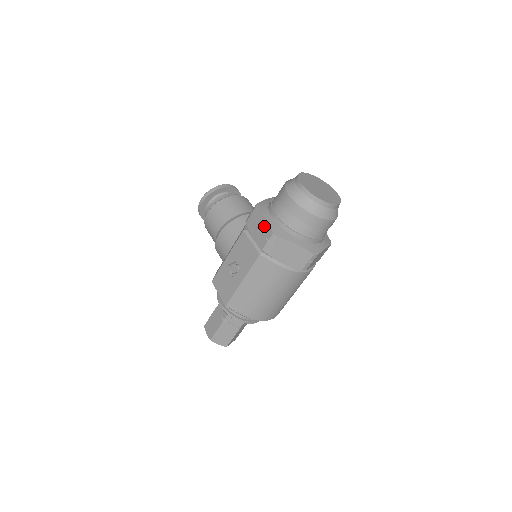
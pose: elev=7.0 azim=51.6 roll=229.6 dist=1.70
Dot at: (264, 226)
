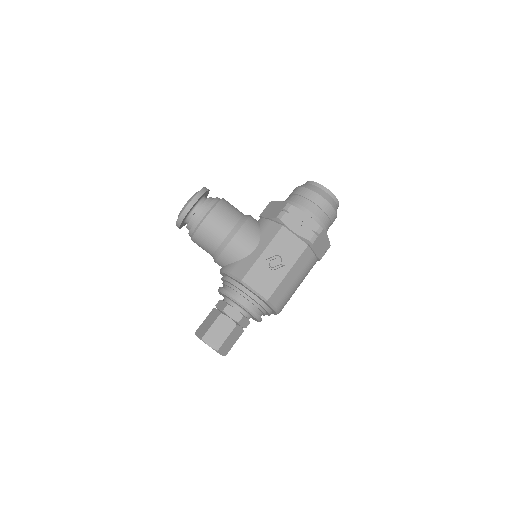
Dot at: (308, 221)
